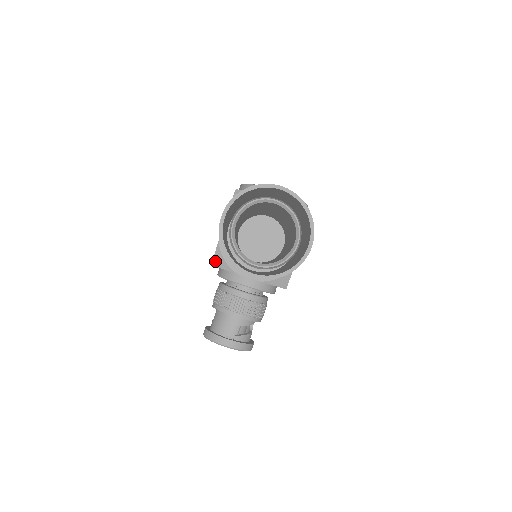
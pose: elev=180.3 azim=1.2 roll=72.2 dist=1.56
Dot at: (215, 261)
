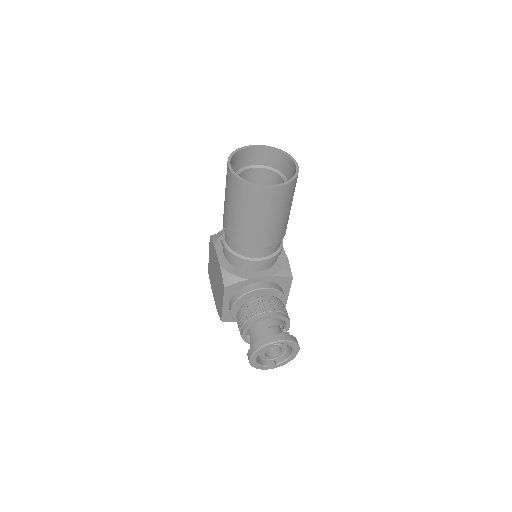
Dot at: (226, 281)
